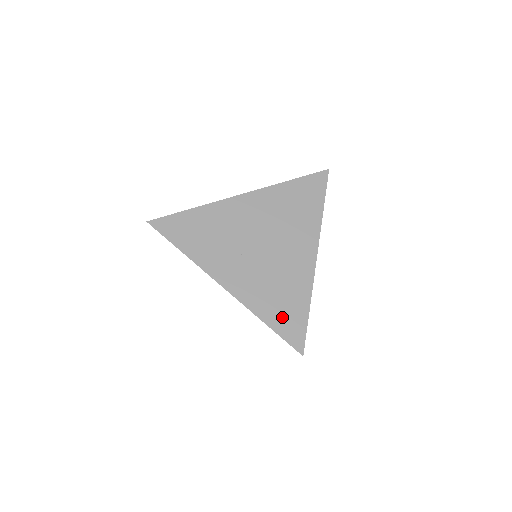
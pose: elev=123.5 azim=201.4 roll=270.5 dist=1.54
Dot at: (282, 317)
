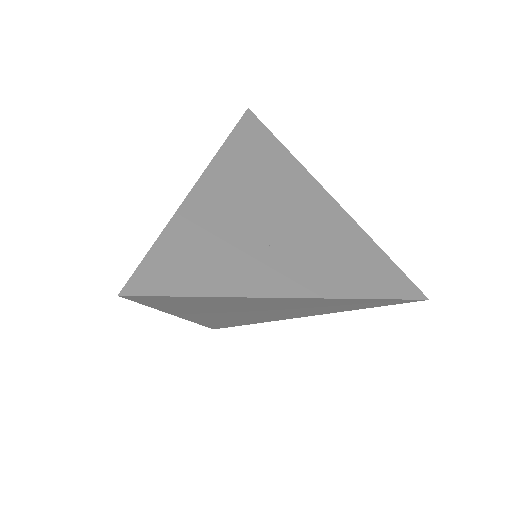
Dot at: (374, 278)
